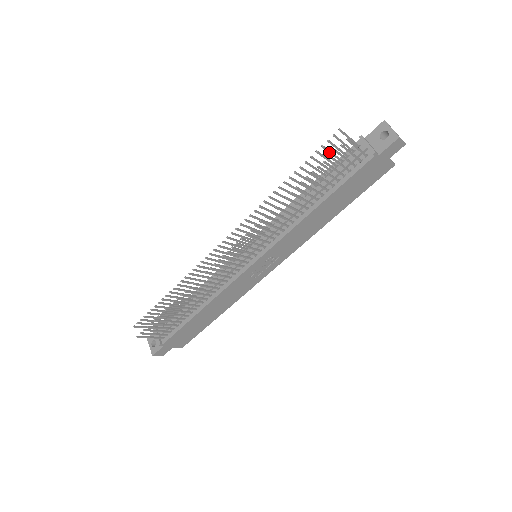
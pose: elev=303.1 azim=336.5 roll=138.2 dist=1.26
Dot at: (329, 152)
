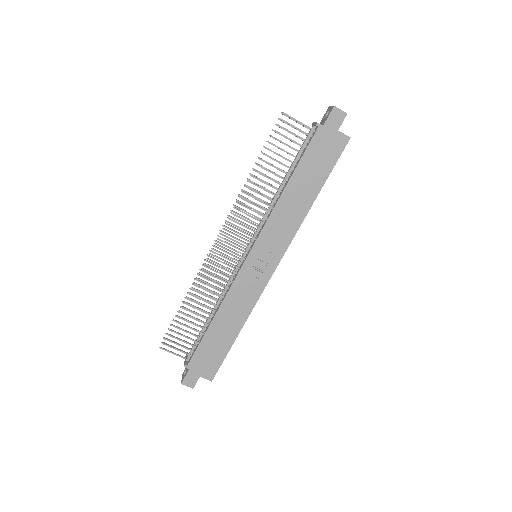
Dot at: occluded
